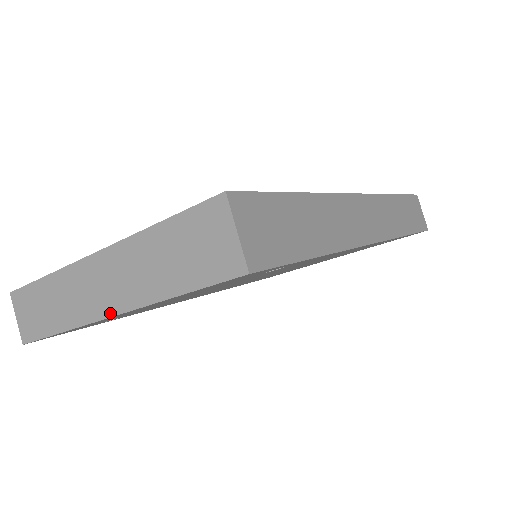
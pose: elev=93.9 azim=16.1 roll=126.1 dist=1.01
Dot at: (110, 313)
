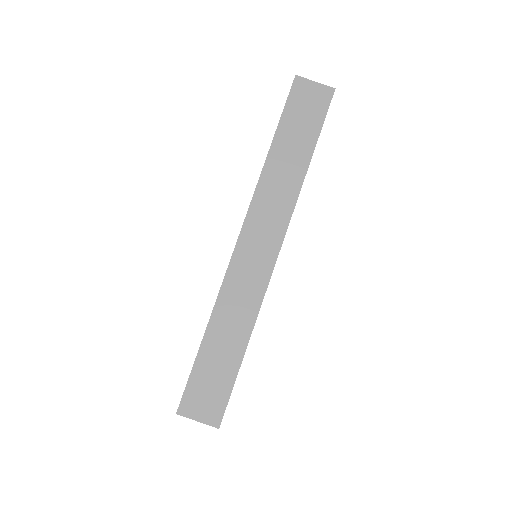
Dot at: occluded
